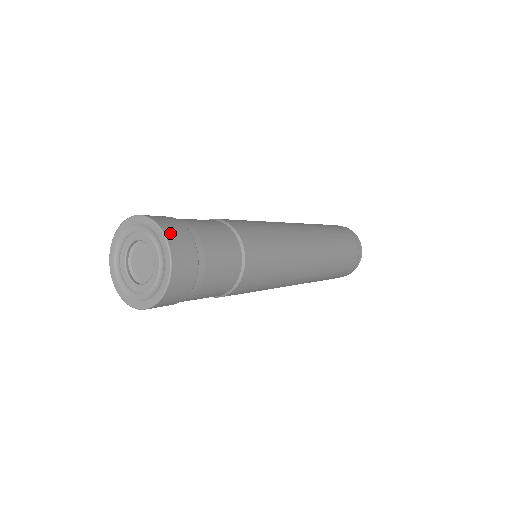
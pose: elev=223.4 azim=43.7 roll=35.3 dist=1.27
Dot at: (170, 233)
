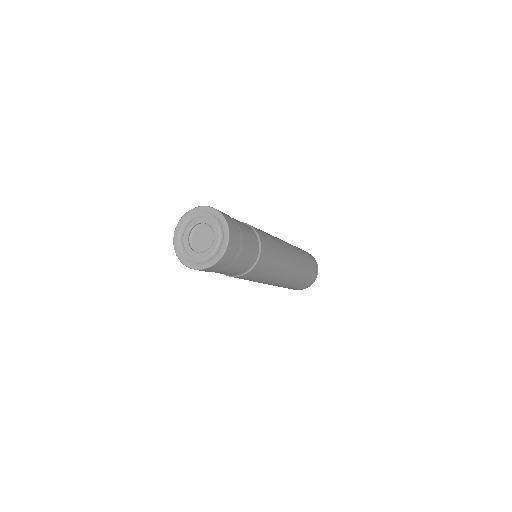
Dot at: (231, 228)
